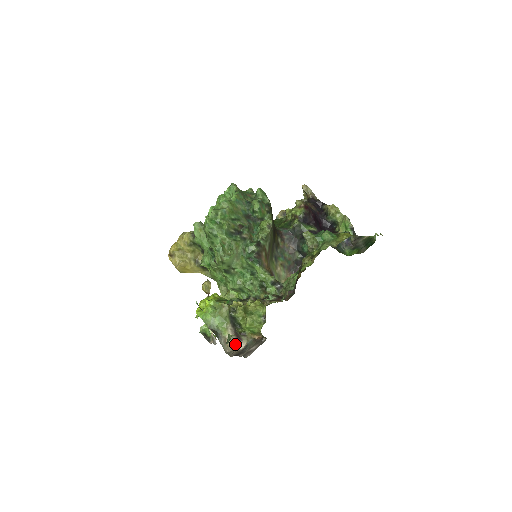
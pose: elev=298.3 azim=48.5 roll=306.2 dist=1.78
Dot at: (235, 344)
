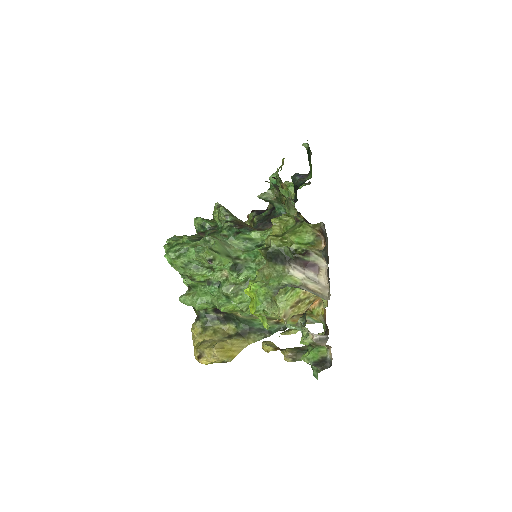
Dot at: (320, 279)
